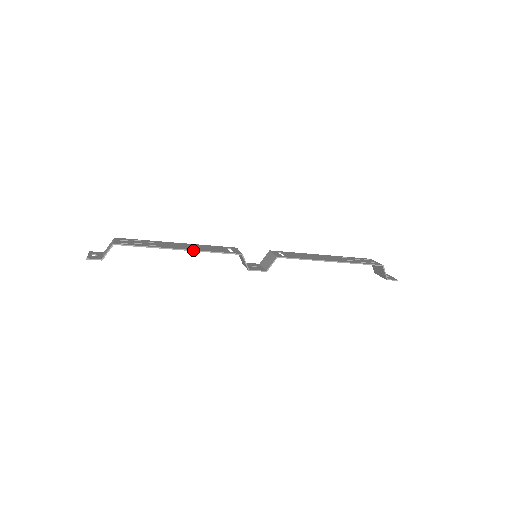
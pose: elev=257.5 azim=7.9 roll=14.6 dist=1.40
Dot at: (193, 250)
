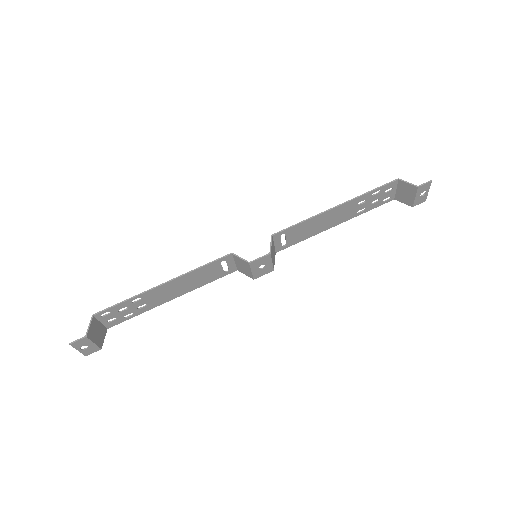
Dot at: (177, 277)
